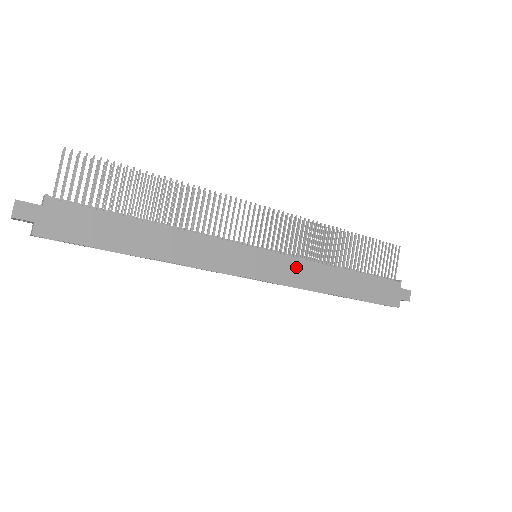
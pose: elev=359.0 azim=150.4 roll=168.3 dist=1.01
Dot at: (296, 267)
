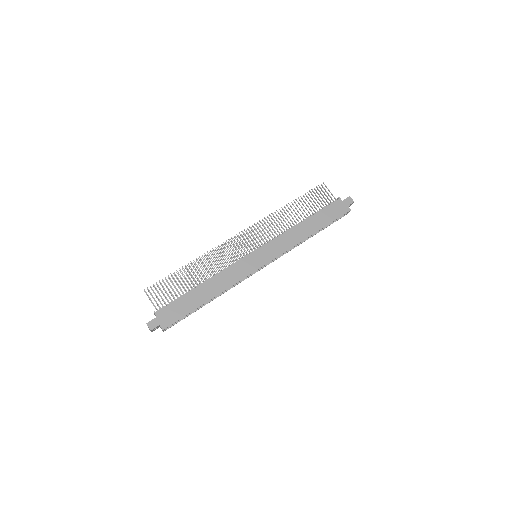
Dot at: (278, 243)
